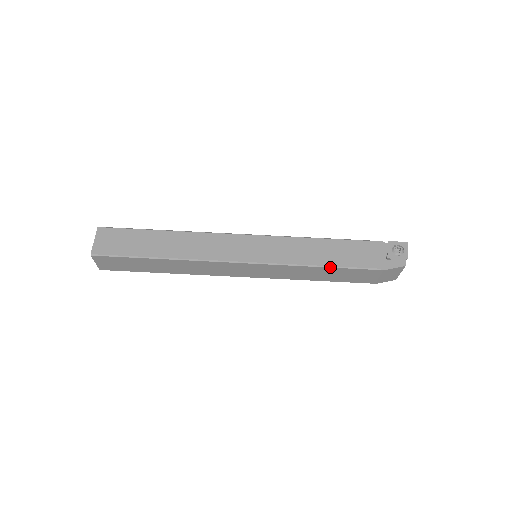
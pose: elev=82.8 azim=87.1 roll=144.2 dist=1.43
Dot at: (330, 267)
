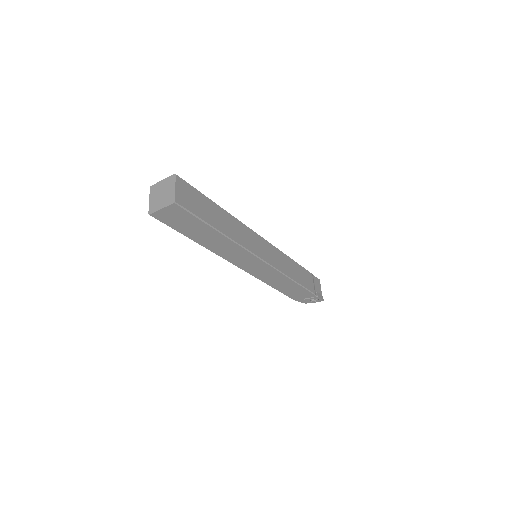
Dot at: (276, 289)
